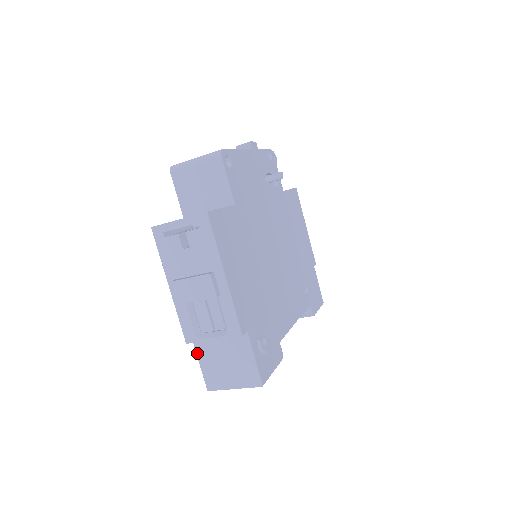
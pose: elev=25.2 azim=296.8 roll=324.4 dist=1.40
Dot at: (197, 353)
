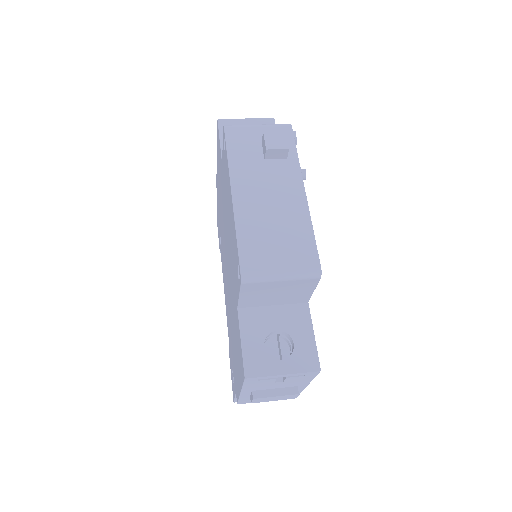
Dot at: occluded
